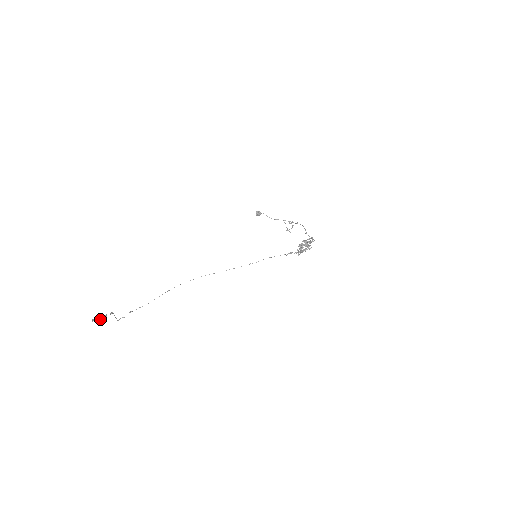
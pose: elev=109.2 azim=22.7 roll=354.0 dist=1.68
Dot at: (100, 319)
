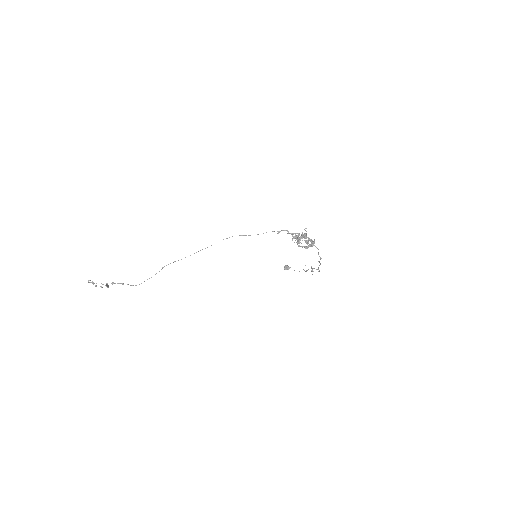
Dot at: (95, 285)
